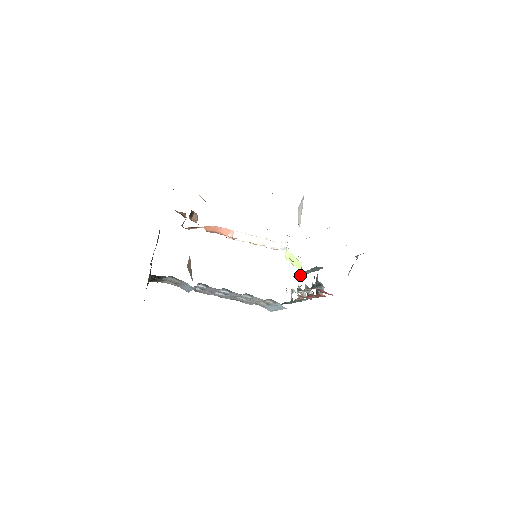
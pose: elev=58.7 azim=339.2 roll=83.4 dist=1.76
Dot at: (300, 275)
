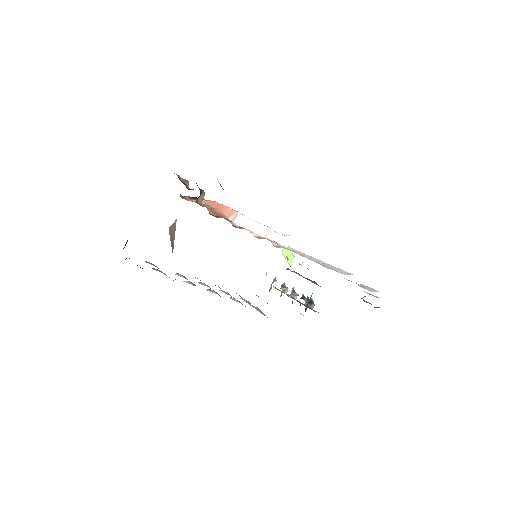
Dot at: occluded
